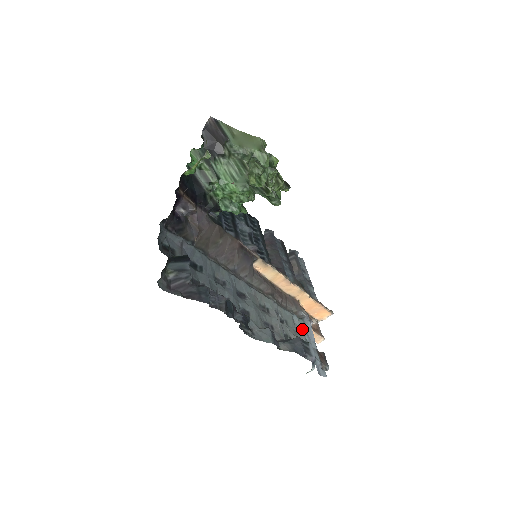
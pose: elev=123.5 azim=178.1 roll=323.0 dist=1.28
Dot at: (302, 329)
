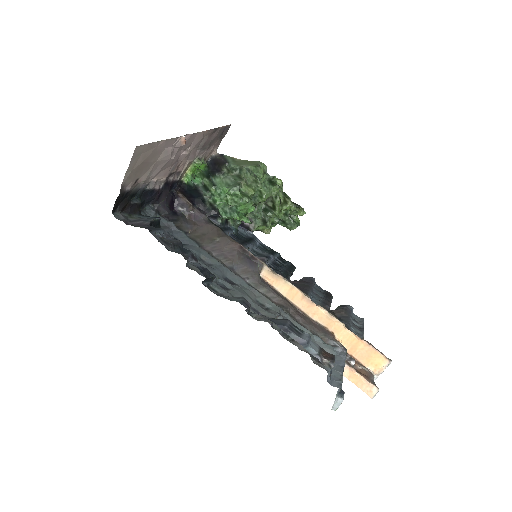
Dot at: occluded
